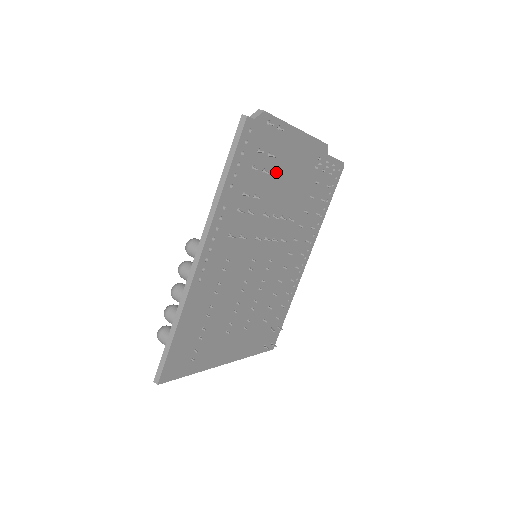
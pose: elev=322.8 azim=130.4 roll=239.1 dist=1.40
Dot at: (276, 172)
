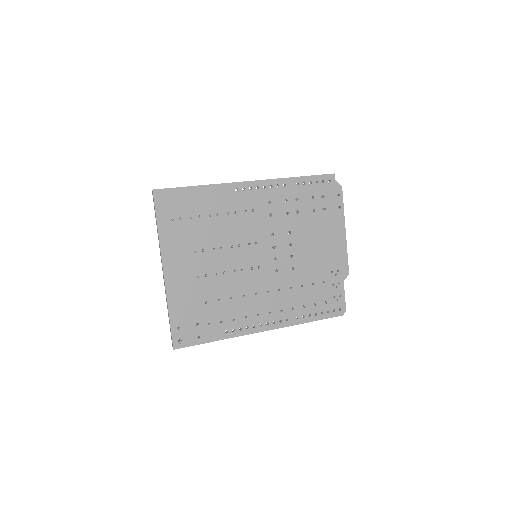
Dot at: (317, 225)
